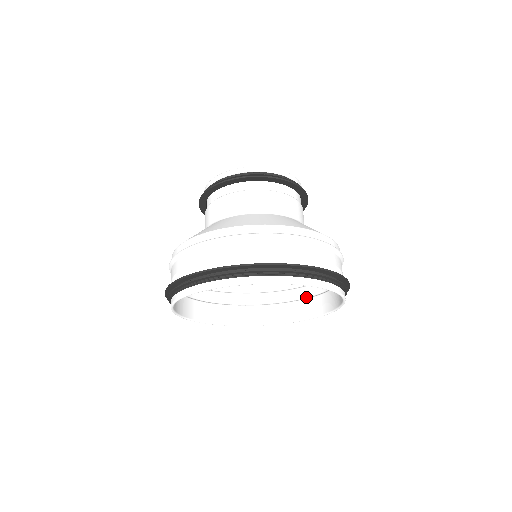
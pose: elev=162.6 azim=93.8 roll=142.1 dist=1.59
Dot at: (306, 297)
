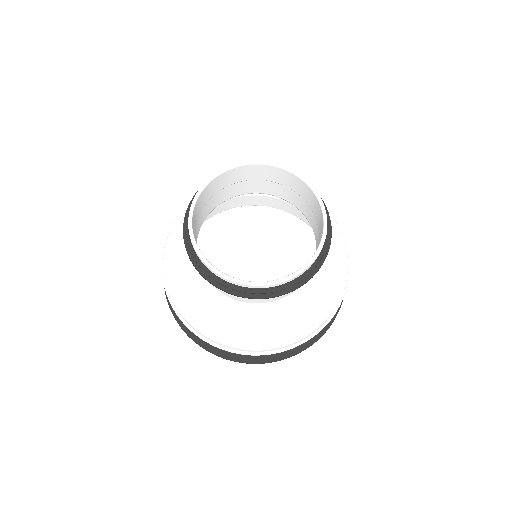
Dot at: occluded
